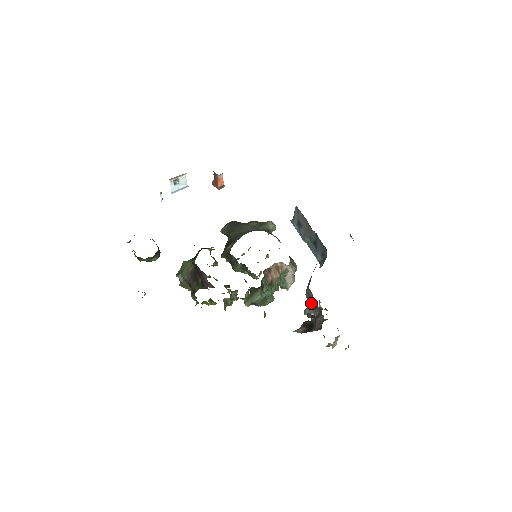
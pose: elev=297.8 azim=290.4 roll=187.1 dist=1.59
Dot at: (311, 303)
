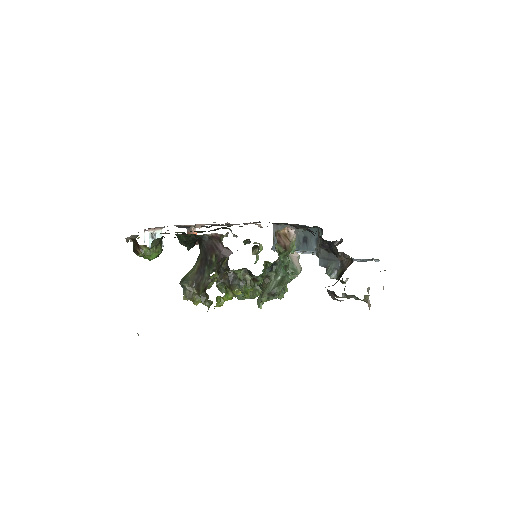
Dot at: (329, 261)
